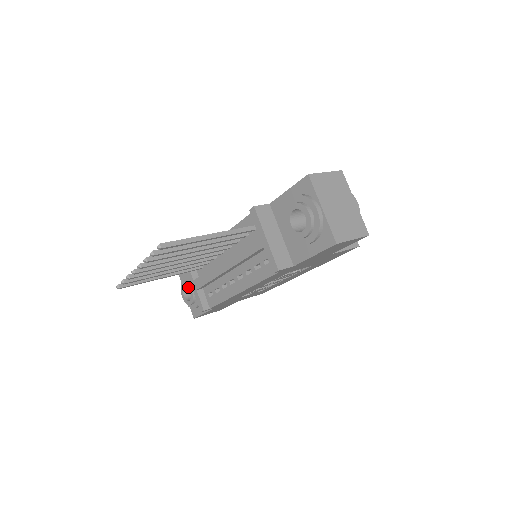
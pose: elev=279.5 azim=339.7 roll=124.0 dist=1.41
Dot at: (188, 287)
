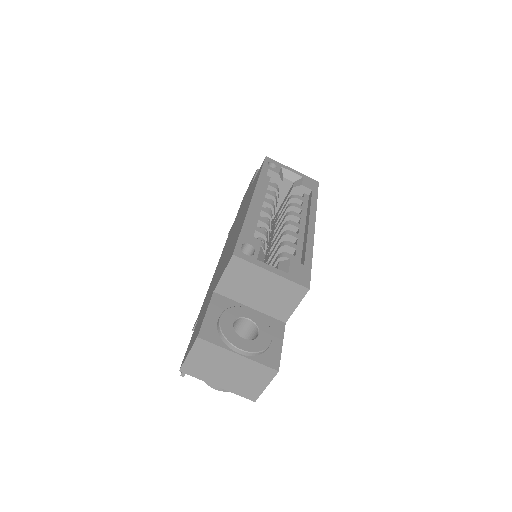
Dot at: occluded
